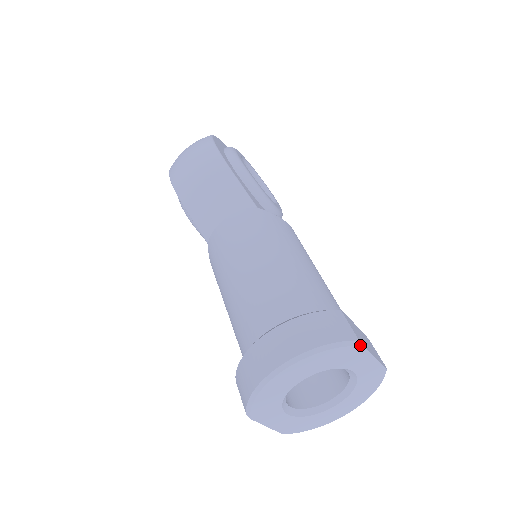
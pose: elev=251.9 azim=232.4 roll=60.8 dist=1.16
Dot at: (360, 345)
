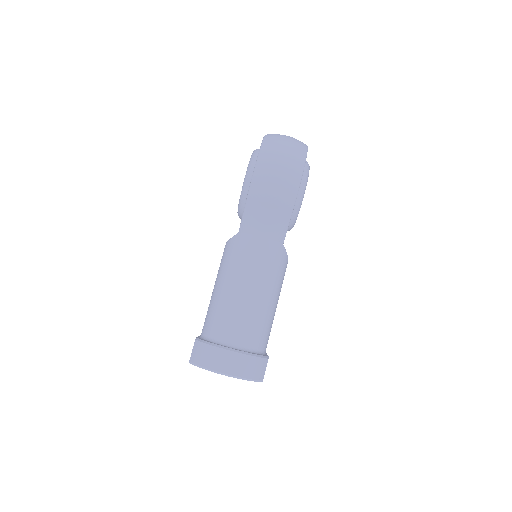
Dot at: (262, 381)
